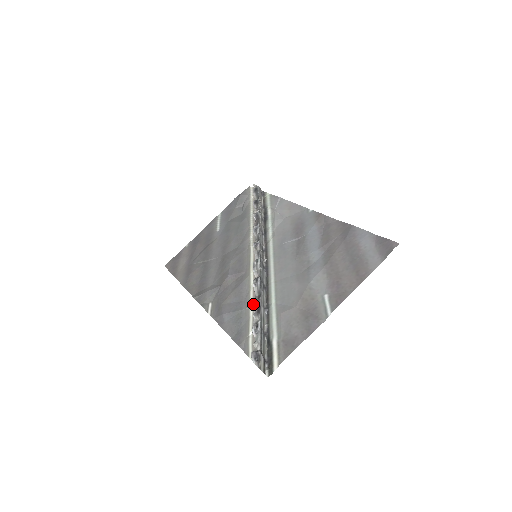
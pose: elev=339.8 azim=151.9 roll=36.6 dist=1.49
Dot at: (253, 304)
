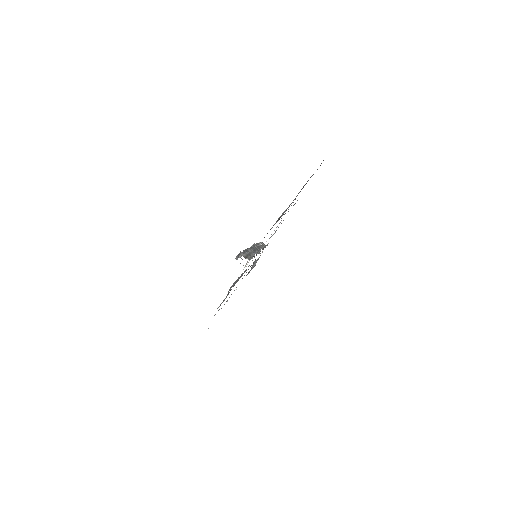
Dot at: occluded
